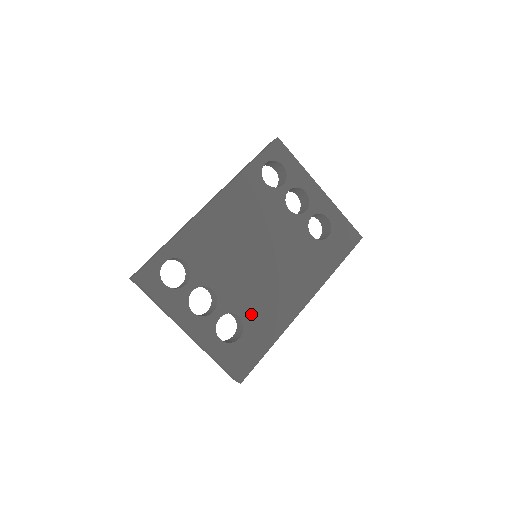
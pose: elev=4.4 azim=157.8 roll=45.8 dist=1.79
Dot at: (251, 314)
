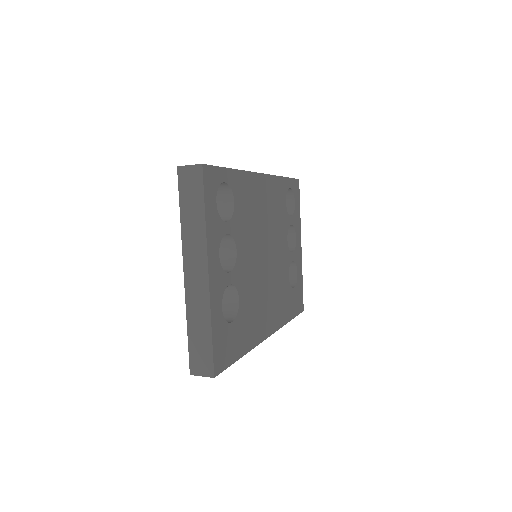
Dot at: (245, 305)
